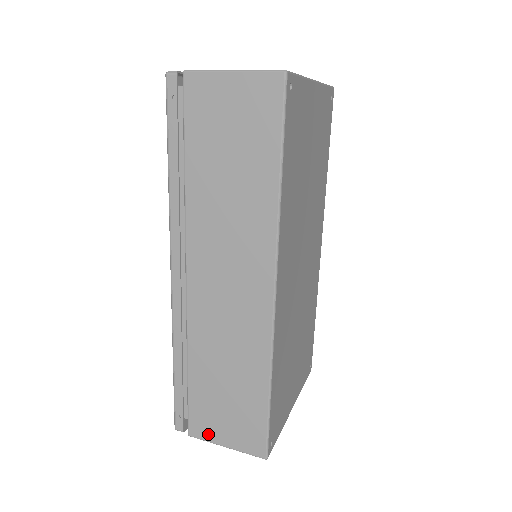
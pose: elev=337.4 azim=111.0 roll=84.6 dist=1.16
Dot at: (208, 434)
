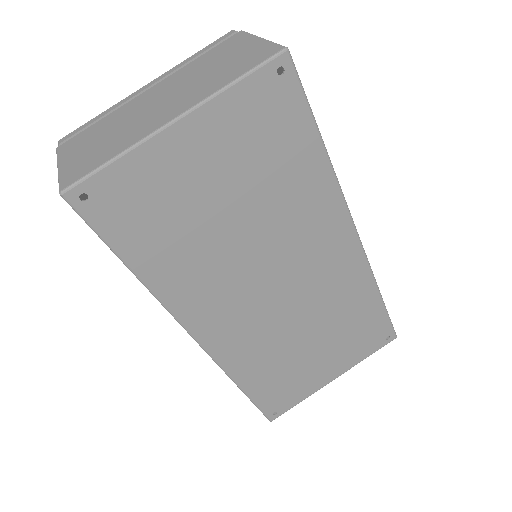
Dot at: occluded
